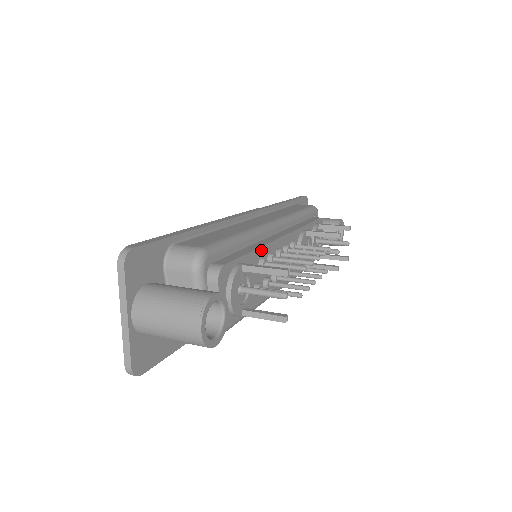
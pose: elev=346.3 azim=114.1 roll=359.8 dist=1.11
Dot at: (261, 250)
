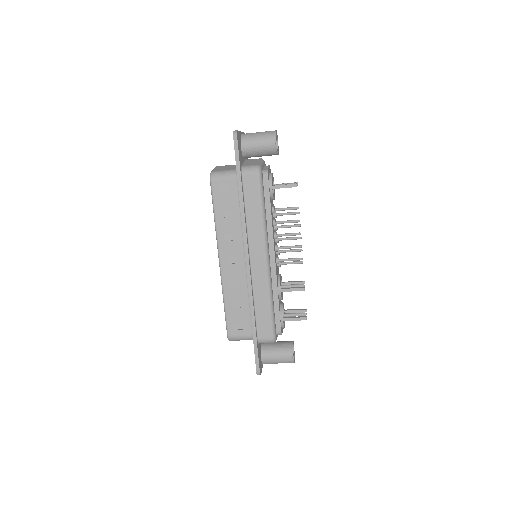
Dot at: occluded
